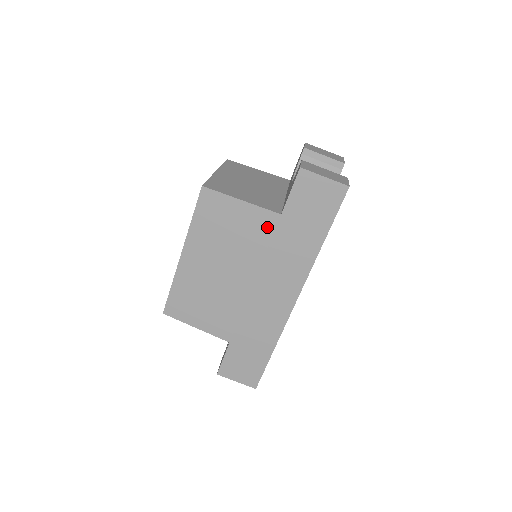
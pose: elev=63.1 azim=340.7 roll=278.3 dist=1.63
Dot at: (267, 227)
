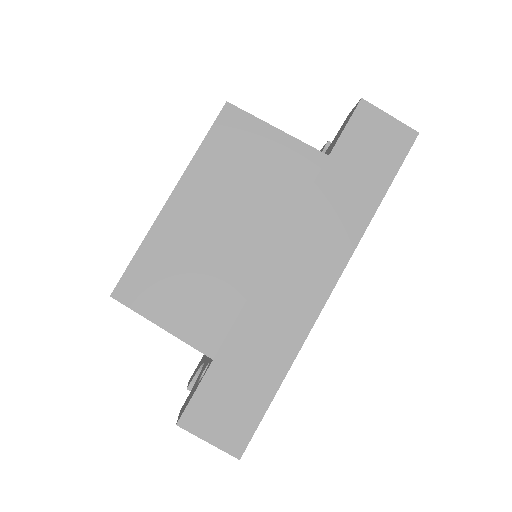
Dot at: (307, 171)
